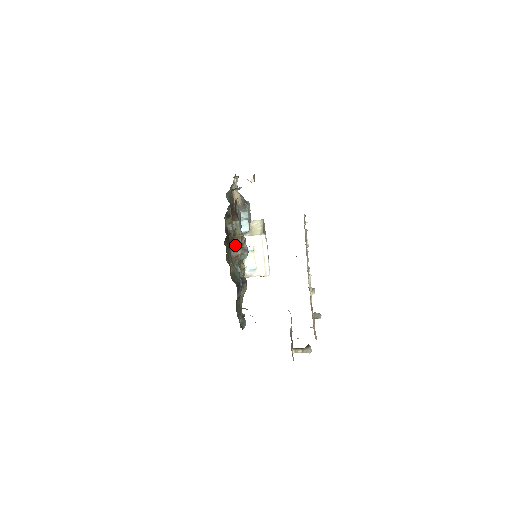
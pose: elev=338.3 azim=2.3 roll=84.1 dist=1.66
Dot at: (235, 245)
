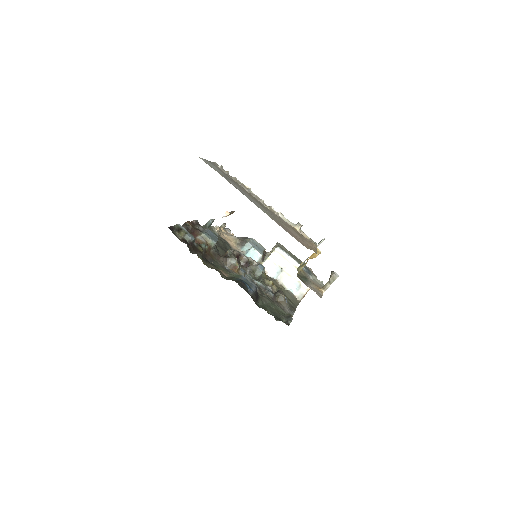
Dot at: (225, 259)
